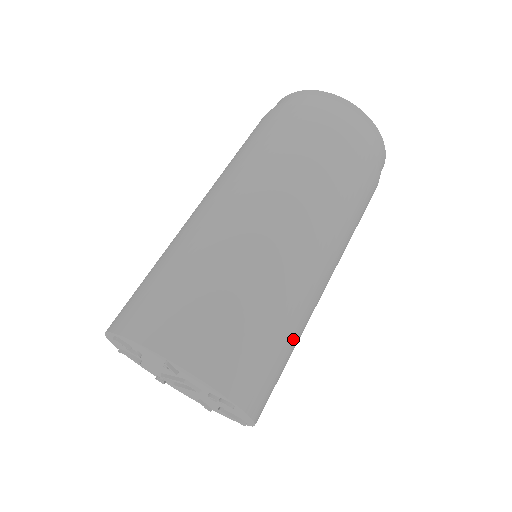
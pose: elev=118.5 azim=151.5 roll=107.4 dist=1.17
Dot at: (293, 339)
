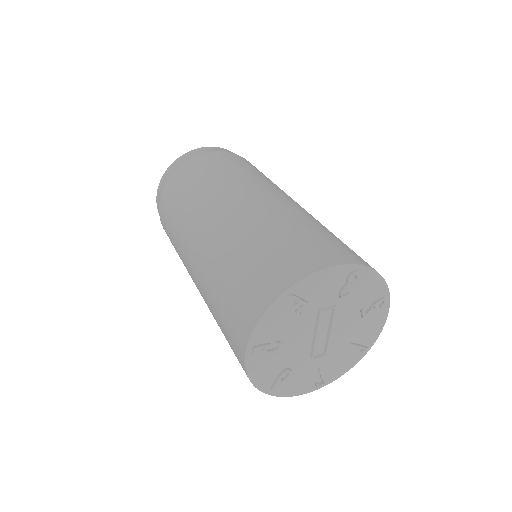
Dot at: occluded
